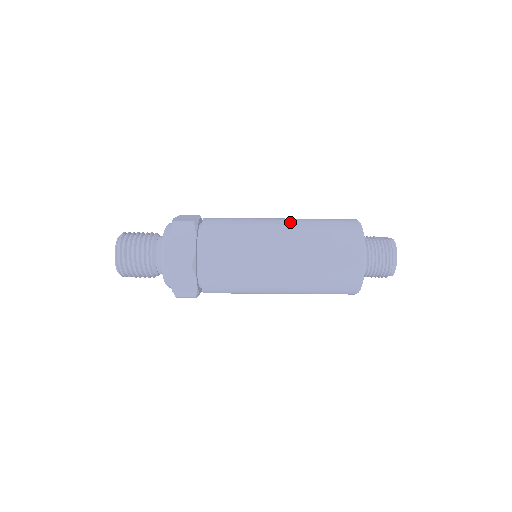
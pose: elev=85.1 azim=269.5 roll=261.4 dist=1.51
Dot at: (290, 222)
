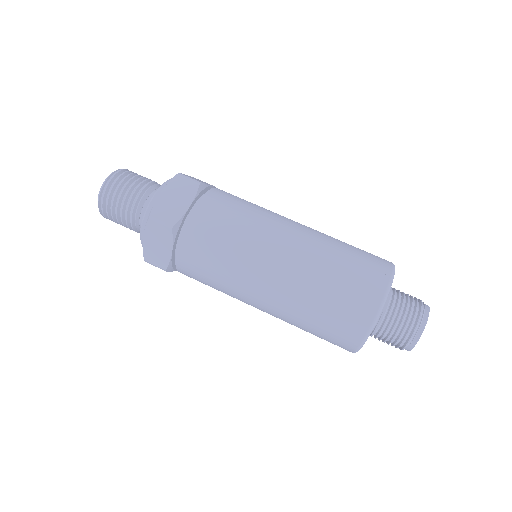
Dot at: occluded
